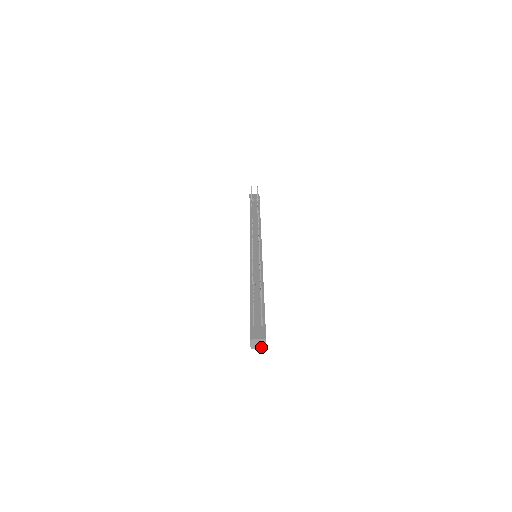
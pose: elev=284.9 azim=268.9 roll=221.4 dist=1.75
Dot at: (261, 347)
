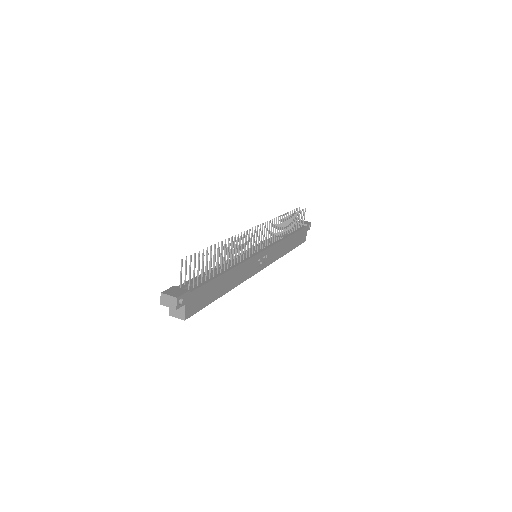
Dot at: (180, 317)
